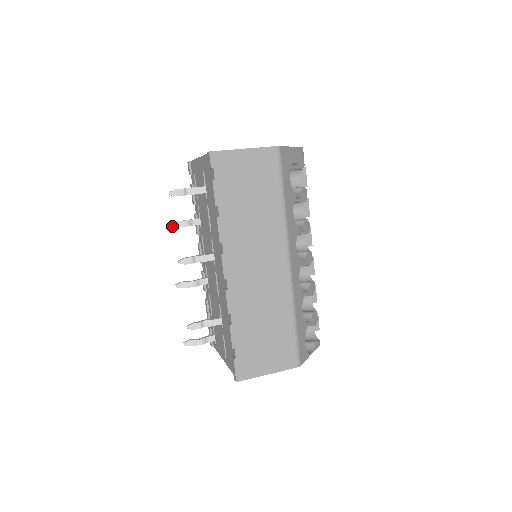
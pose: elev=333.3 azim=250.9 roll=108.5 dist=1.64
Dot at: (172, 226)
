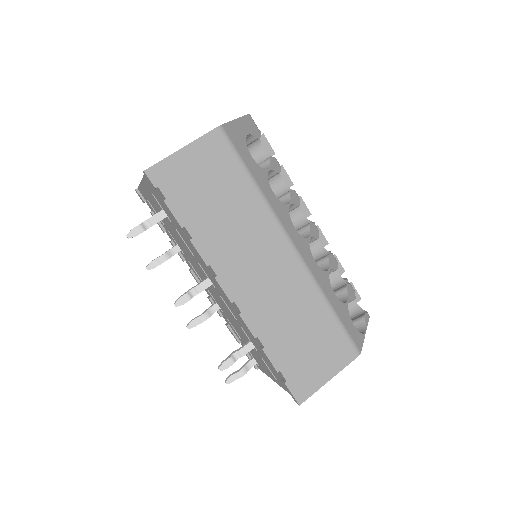
Dot at: (151, 267)
